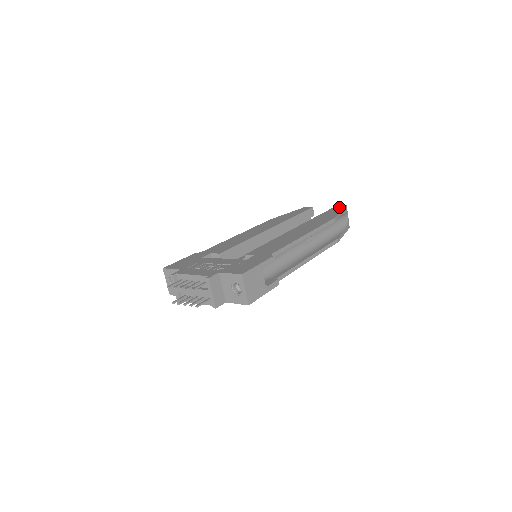
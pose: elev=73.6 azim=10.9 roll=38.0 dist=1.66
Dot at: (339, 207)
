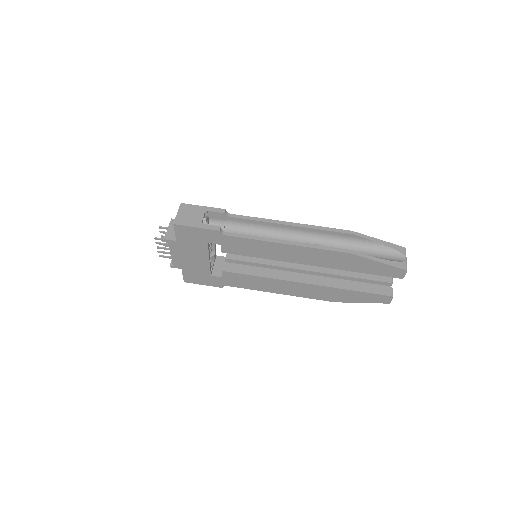
Dot at: occluded
